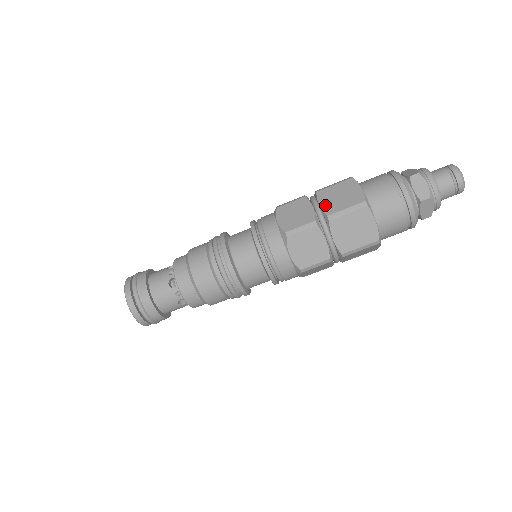
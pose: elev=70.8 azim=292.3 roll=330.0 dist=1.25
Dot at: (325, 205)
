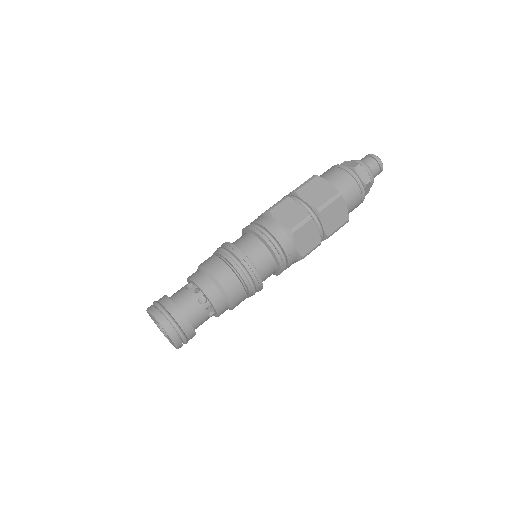
Dot at: occluded
